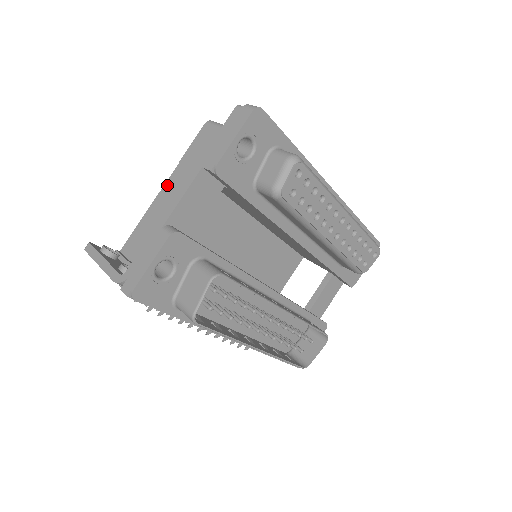
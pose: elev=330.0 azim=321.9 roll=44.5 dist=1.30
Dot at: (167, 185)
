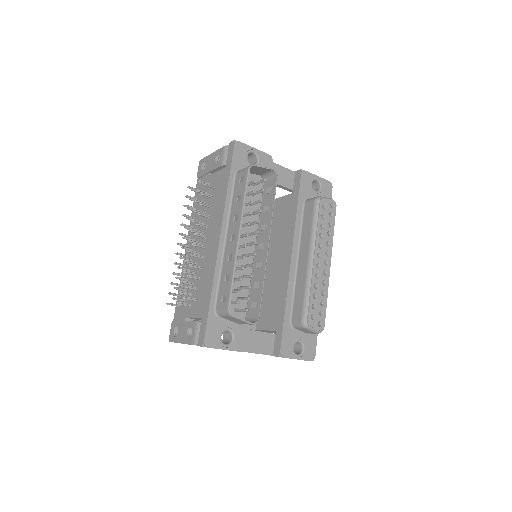
Dot at: occluded
